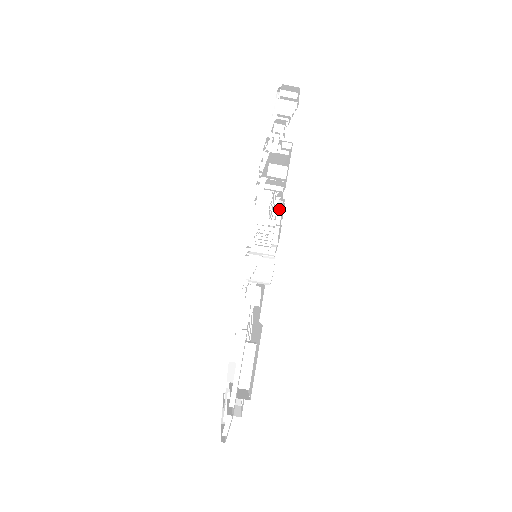
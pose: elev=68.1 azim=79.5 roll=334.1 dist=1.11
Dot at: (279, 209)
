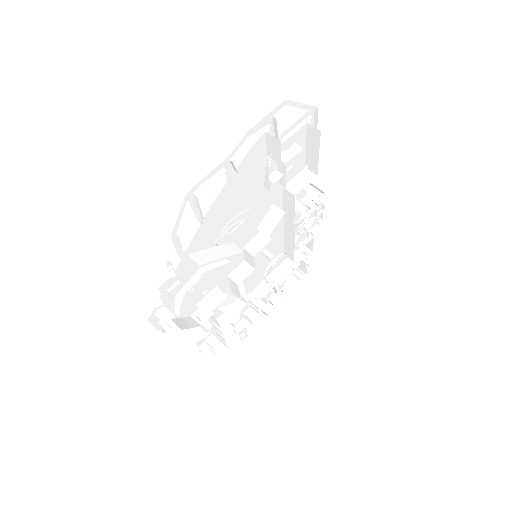
Dot at: (314, 224)
